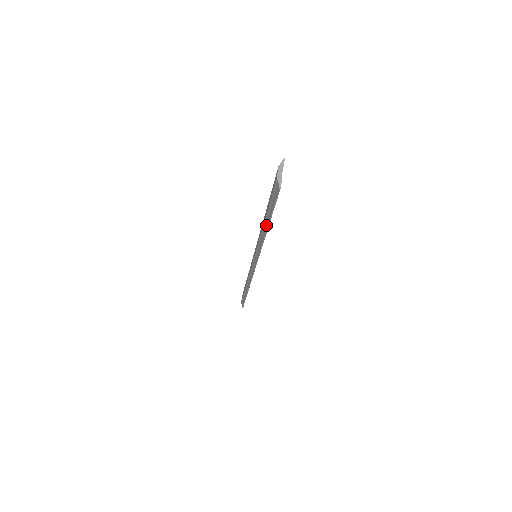
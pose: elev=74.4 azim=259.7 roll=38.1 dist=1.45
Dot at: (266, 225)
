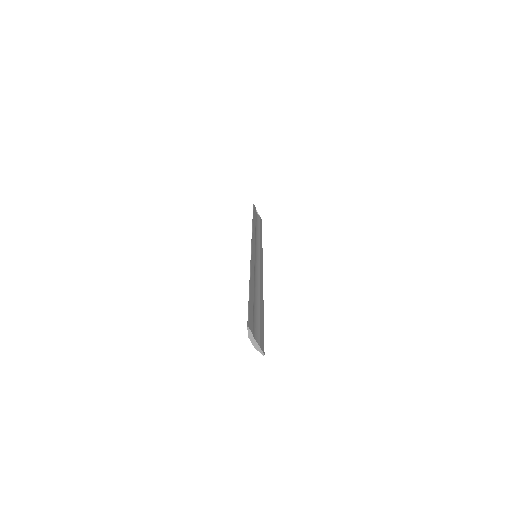
Dot at: occluded
